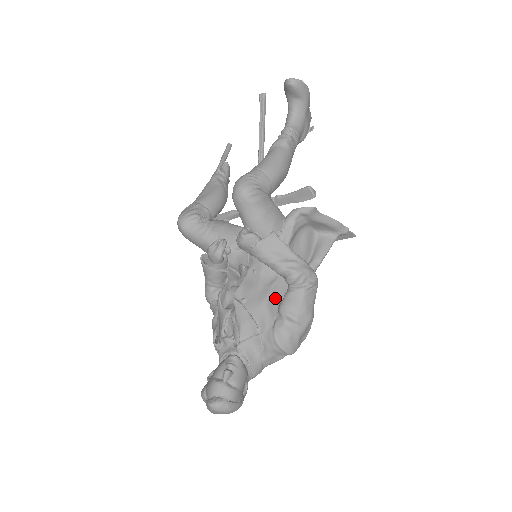
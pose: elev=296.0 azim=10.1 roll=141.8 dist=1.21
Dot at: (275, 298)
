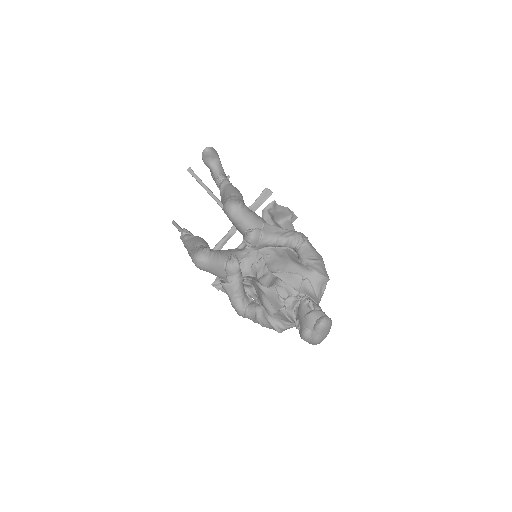
Dot at: (294, 259)
